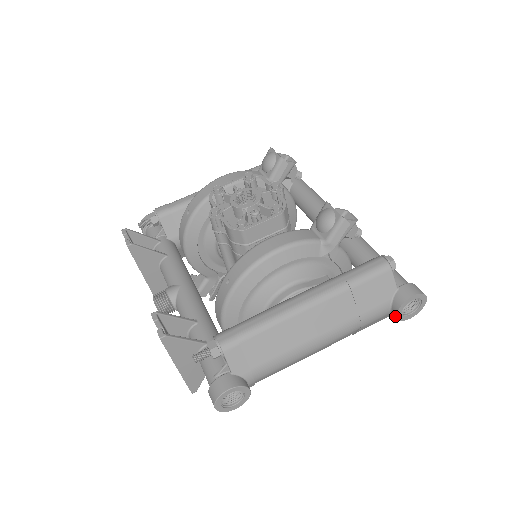
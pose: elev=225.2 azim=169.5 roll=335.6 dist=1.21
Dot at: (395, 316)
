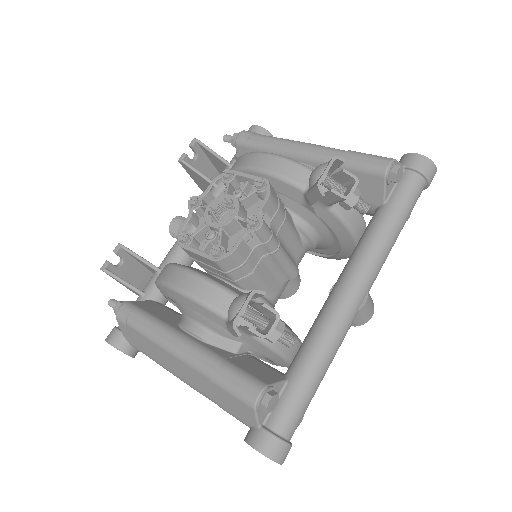
Dot at: occluded
